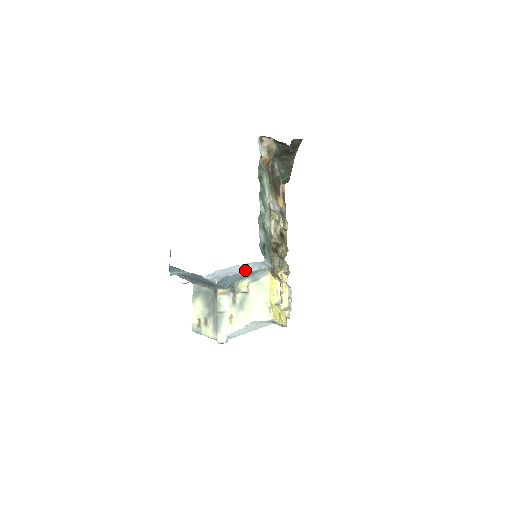
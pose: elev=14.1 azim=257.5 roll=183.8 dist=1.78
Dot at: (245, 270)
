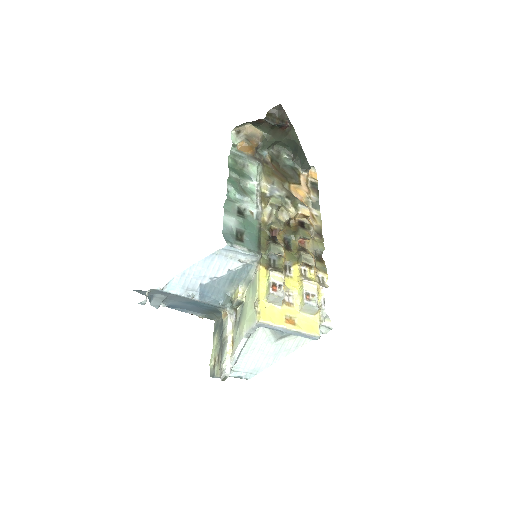
Dot at: (220, 270)
